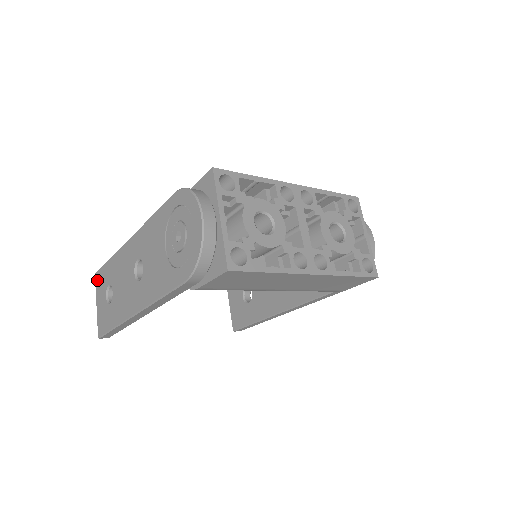
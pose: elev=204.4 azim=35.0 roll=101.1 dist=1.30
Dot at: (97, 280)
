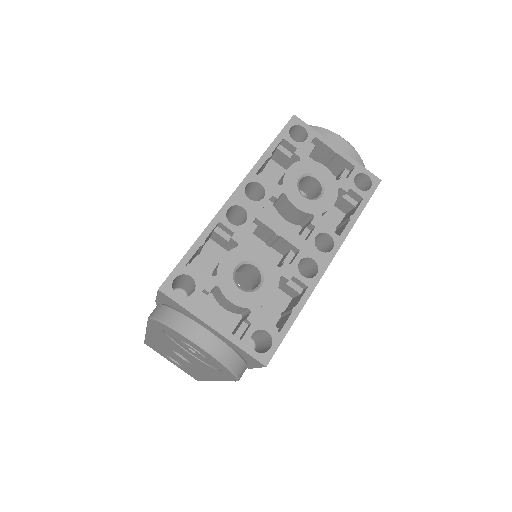
Dot at: occluded
